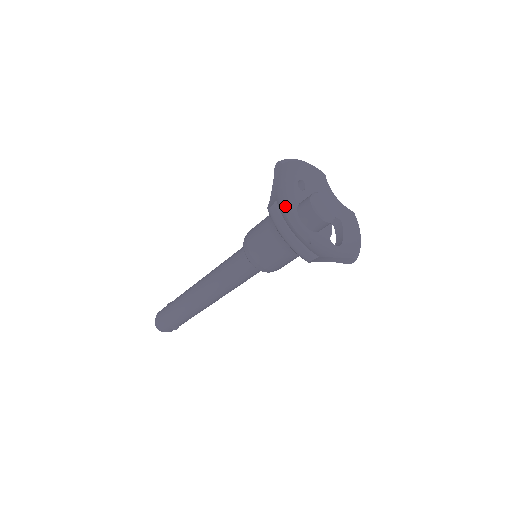
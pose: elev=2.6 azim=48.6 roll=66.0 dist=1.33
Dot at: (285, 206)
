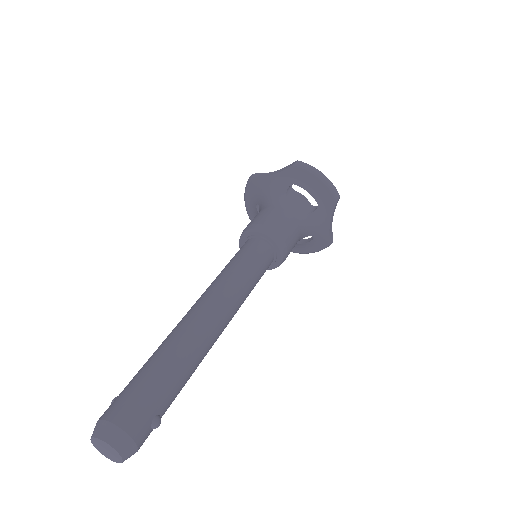
Dot at: occluded
